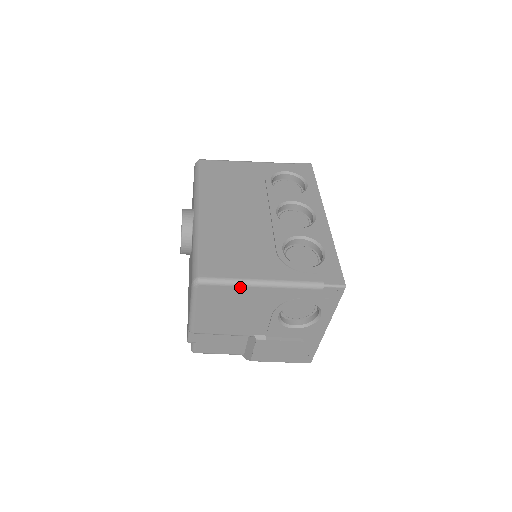
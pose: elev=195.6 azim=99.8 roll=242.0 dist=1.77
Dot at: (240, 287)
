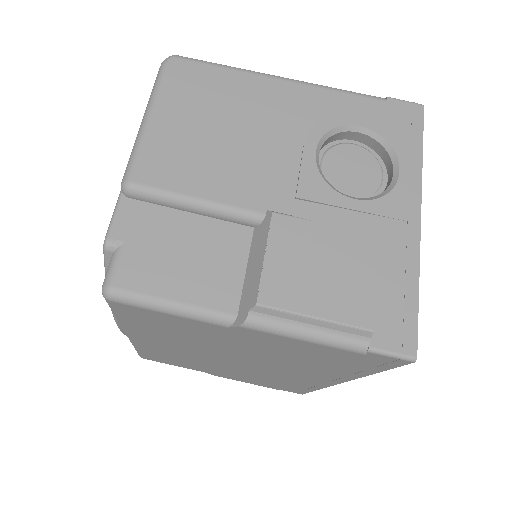
Dot at: (244, 74)
